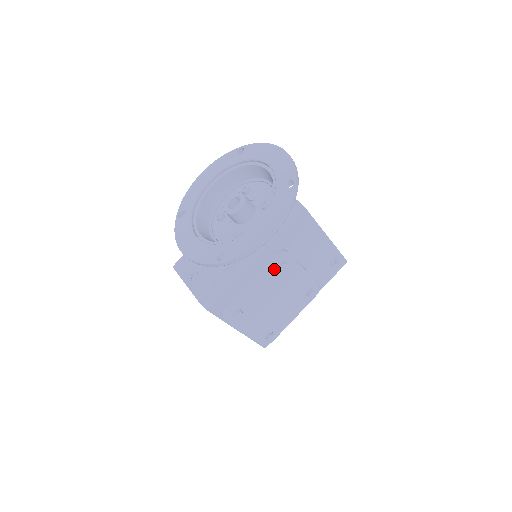
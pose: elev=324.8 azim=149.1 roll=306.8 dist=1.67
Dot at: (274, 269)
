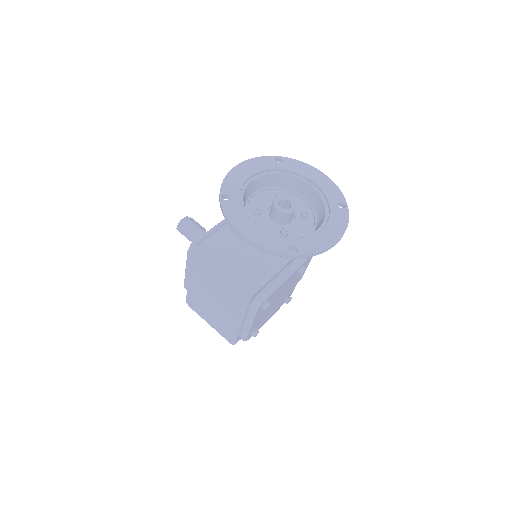
Dot at: (297, 271)
